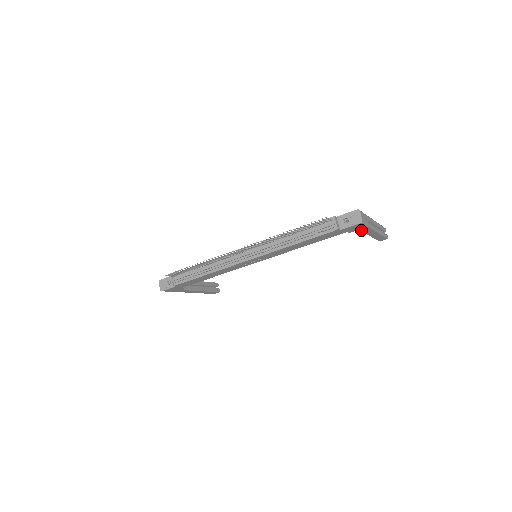
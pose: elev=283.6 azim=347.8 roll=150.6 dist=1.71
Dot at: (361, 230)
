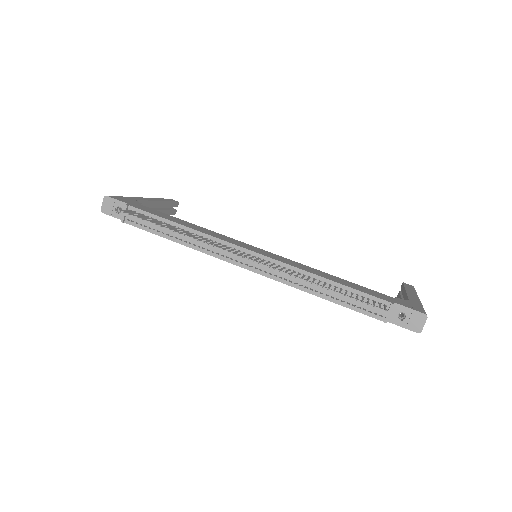
Dot at: occluded
